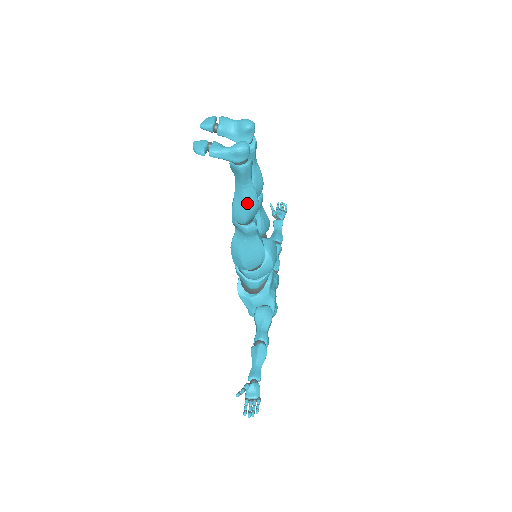
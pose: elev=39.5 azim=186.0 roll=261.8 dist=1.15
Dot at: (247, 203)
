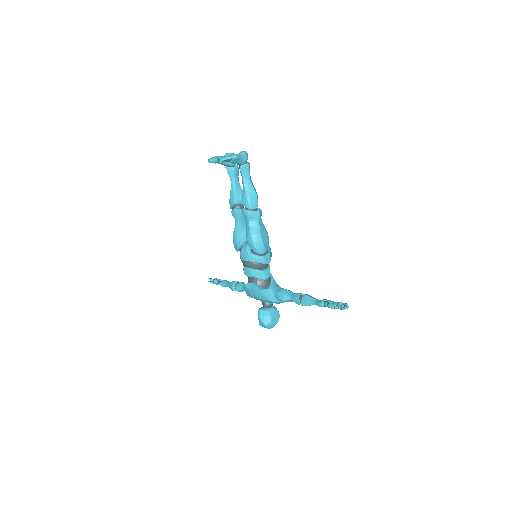
Dot at: (255, 190)
